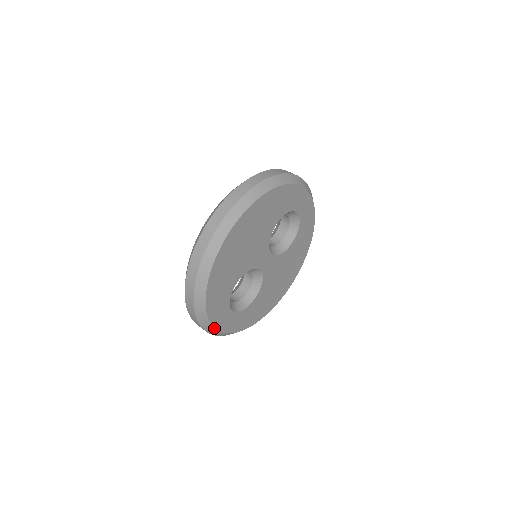
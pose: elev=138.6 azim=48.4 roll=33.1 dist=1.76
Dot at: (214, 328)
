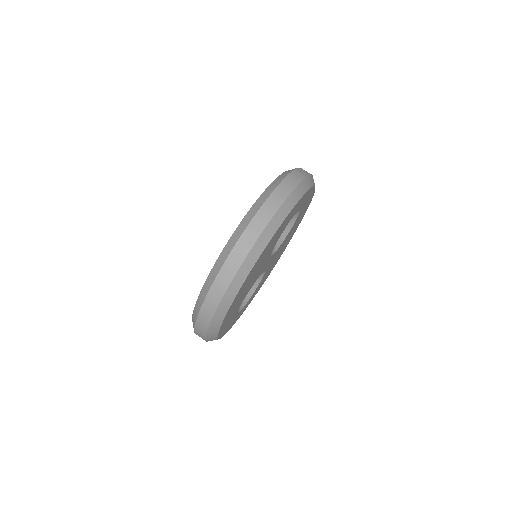
Dot at: occluded
